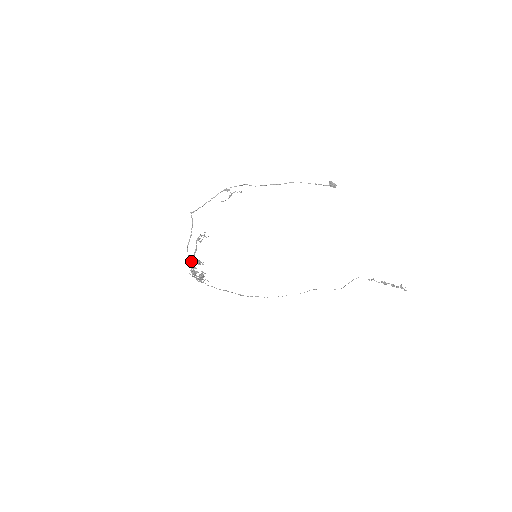
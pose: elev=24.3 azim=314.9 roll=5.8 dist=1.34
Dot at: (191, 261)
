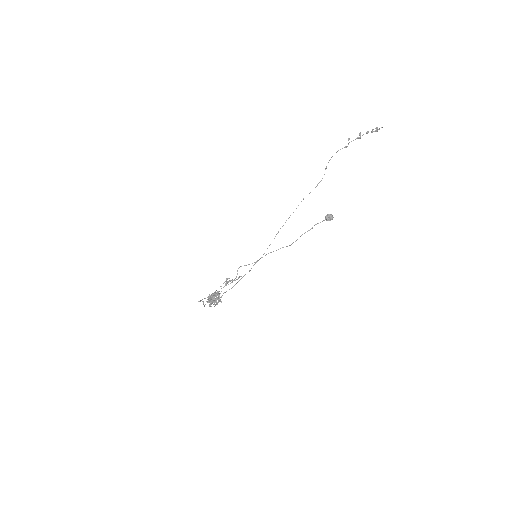
Dot at: (210, 305)
